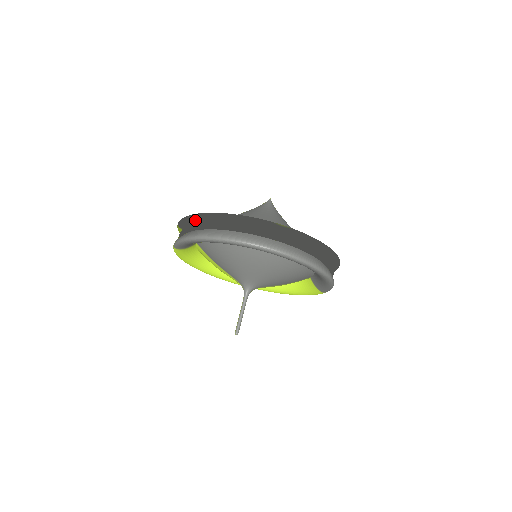
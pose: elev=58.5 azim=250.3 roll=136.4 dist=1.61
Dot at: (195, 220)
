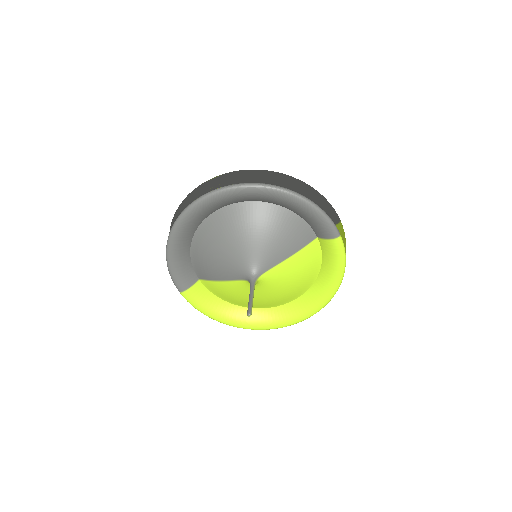
Dot at: occluded
